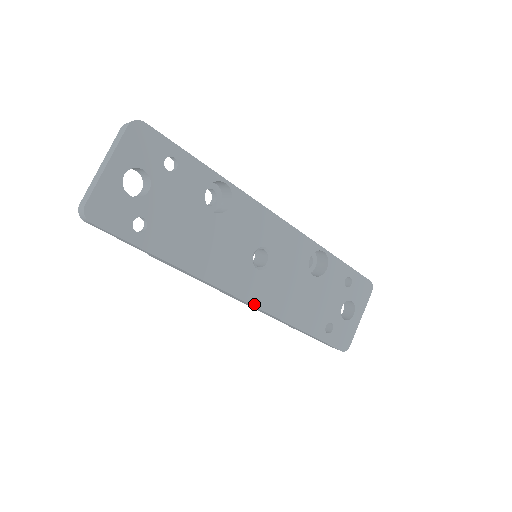
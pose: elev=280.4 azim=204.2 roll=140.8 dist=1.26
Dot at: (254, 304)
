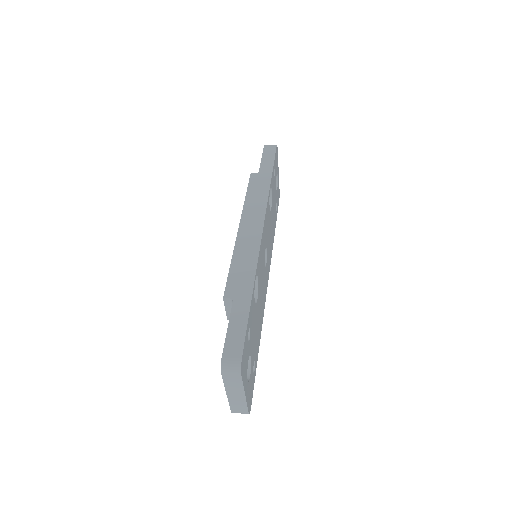
Dot at: occluded
